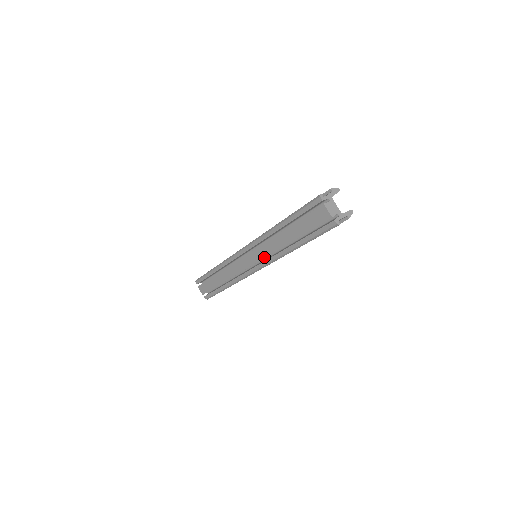
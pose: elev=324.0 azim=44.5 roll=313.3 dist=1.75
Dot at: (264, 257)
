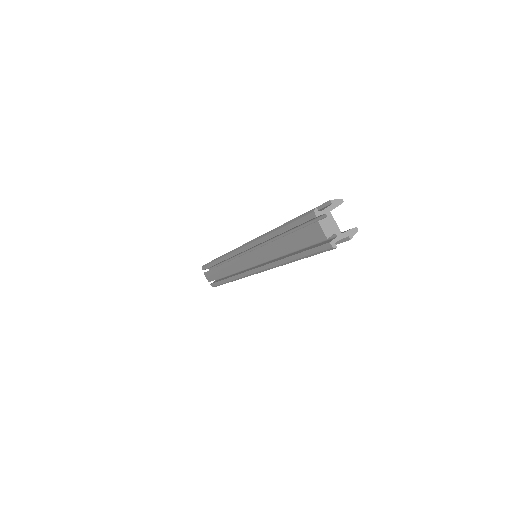
Dot at: (261, 262)
